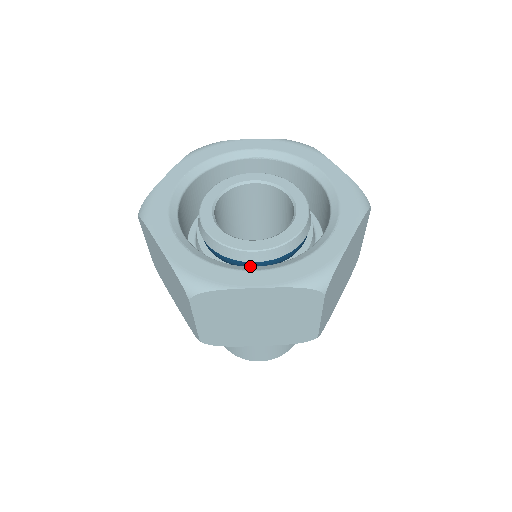
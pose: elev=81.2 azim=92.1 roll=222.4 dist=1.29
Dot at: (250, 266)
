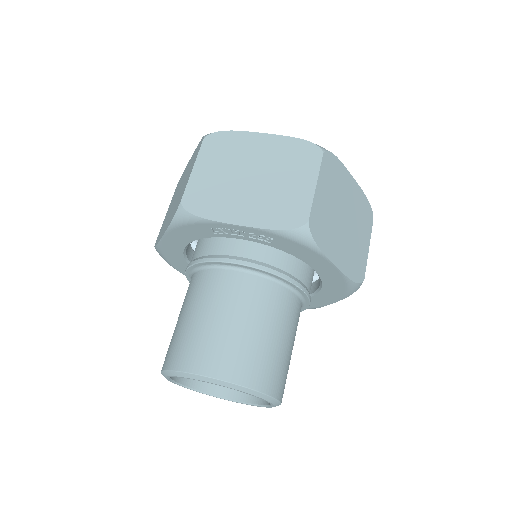
Dot at: occluded
